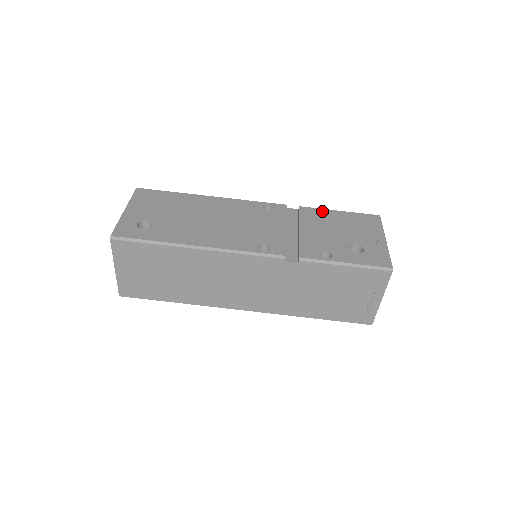
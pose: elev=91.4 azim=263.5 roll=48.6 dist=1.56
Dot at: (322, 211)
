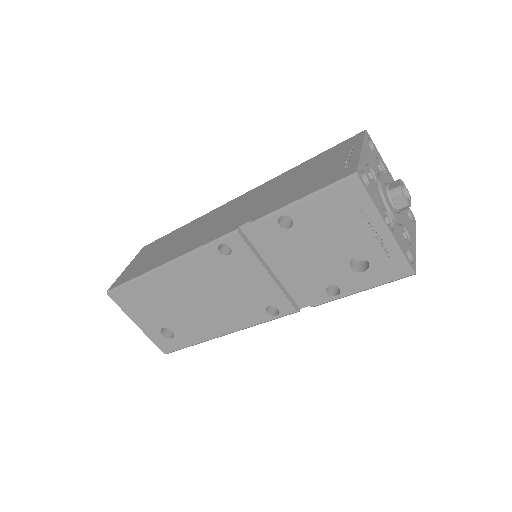
Dot at: (281, 215)
